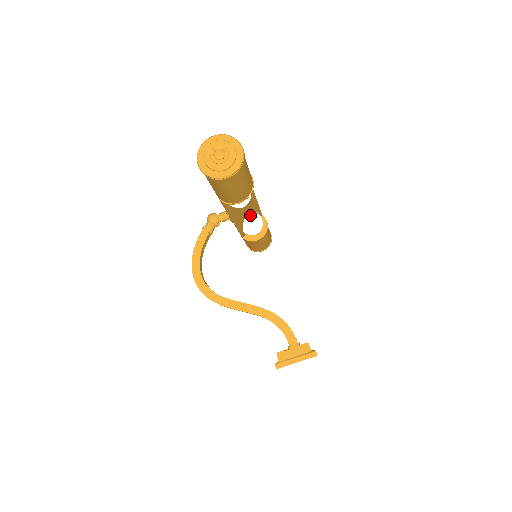
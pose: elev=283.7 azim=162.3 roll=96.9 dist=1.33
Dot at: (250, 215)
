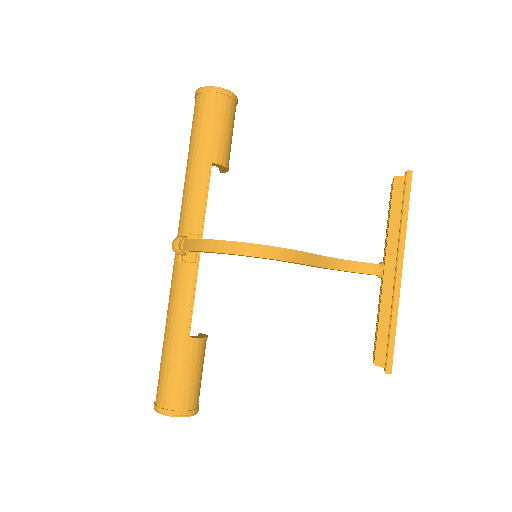
Dot at: occluded
